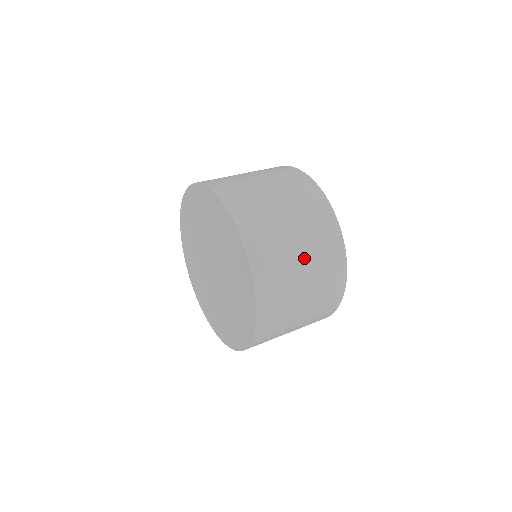
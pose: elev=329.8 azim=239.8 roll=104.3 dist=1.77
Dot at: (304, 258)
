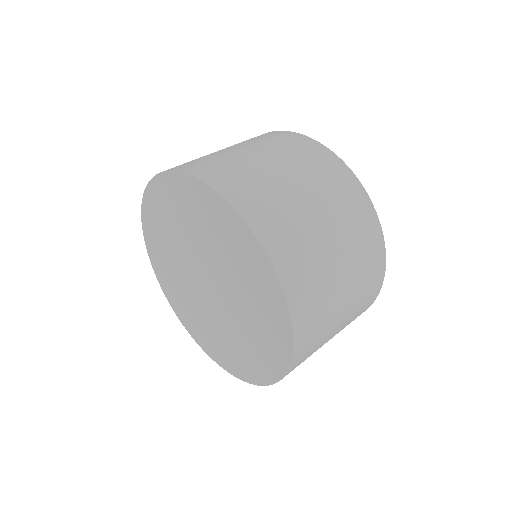
Dot at: (340, 326)
